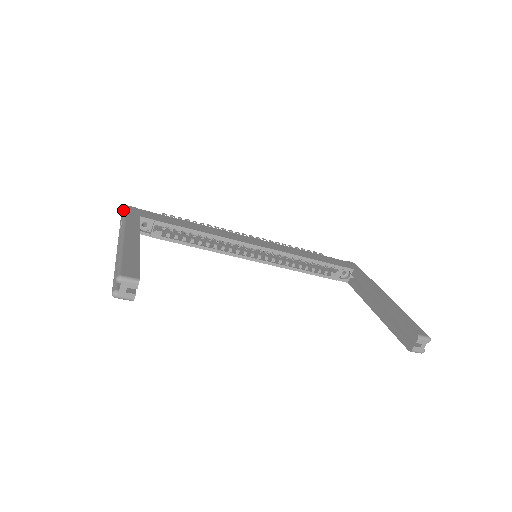
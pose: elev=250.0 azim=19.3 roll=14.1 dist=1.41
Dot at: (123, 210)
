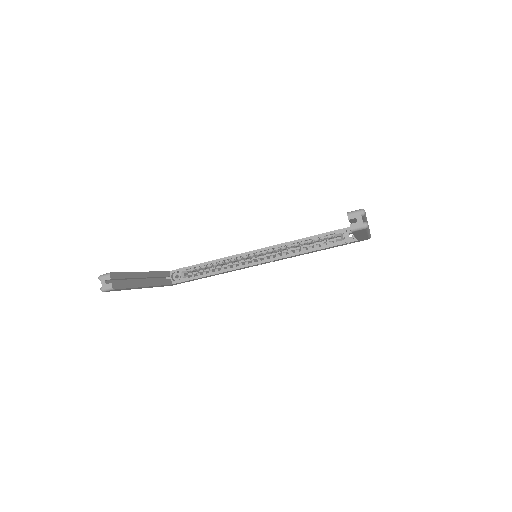
Dot at: occluded
